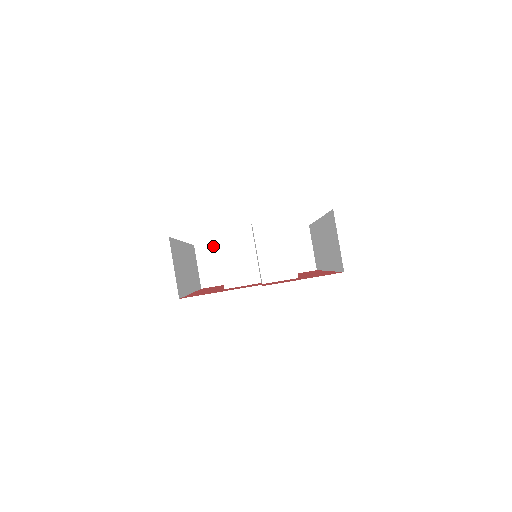
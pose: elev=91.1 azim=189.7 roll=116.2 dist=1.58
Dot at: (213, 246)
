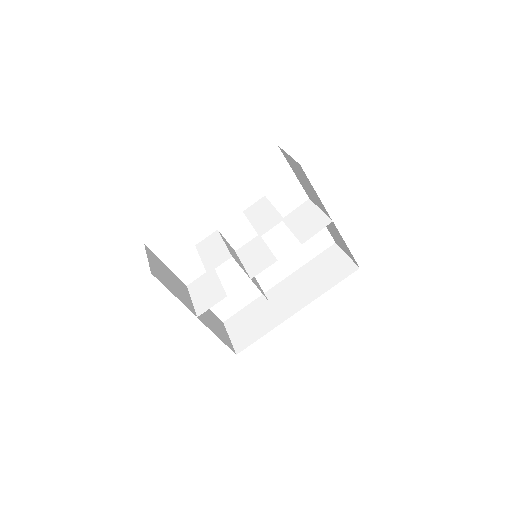
Dot at: (159, 261)
